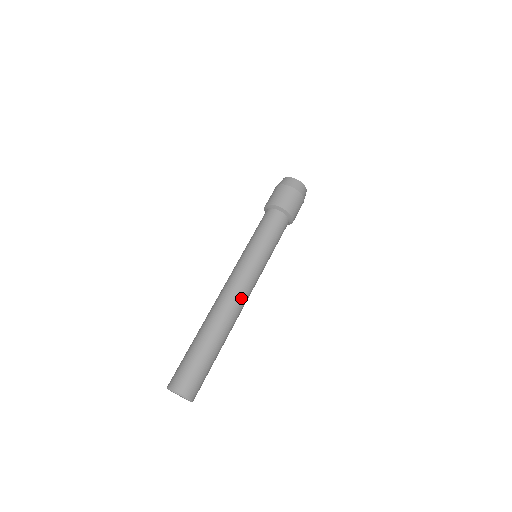
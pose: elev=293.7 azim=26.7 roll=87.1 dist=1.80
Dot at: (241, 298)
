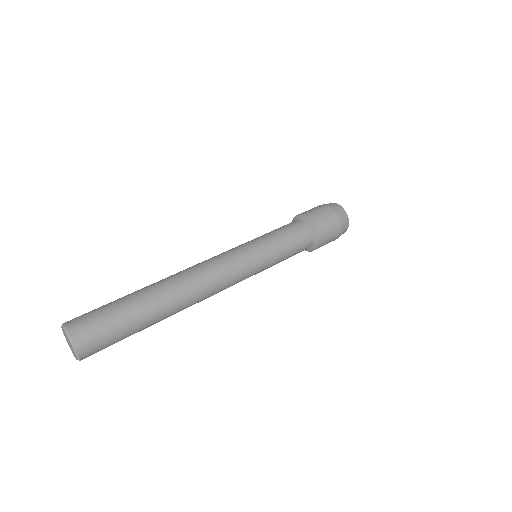
Dot at: (212, 281)
